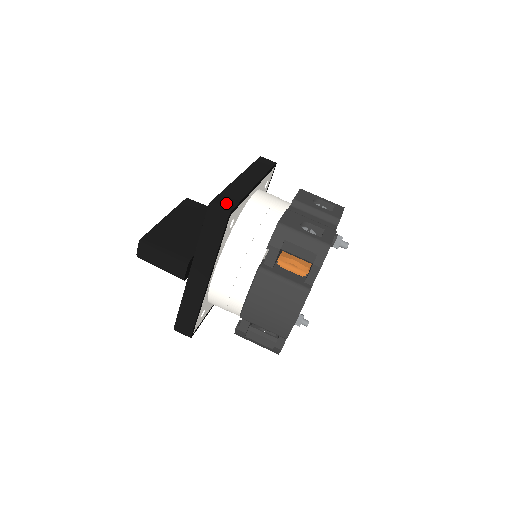
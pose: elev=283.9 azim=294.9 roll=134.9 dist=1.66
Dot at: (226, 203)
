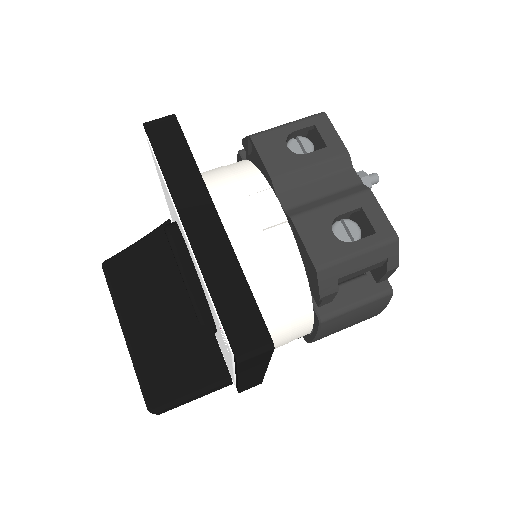
Dot at: (249, 329)
